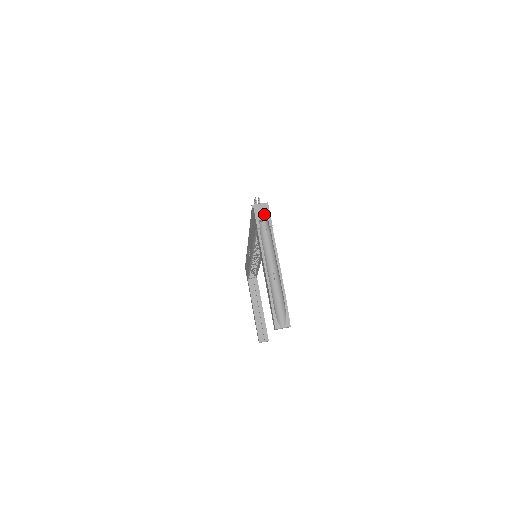
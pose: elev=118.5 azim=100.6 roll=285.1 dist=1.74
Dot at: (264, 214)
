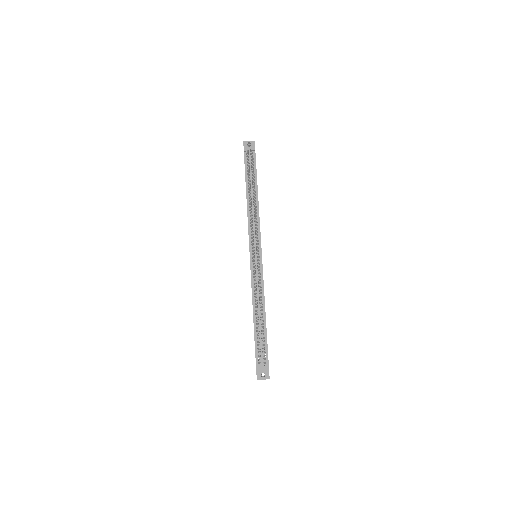
Dot at: occluded
